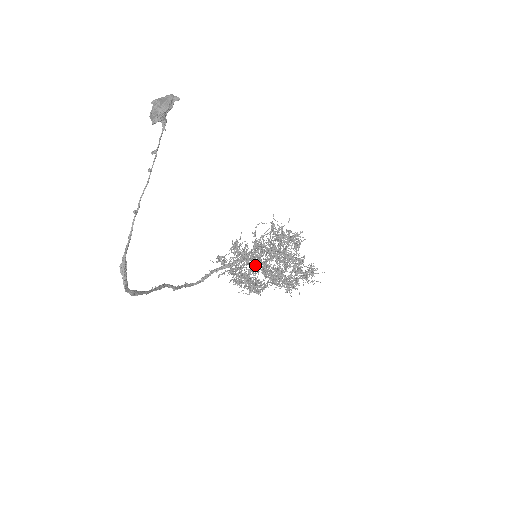
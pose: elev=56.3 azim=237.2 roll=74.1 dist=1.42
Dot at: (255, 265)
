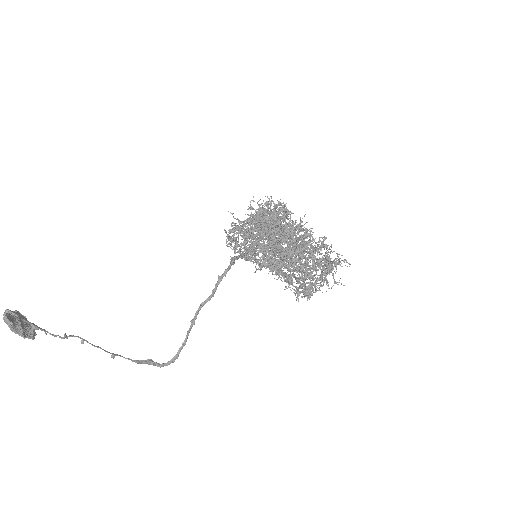
Dot at: (275, 225)
